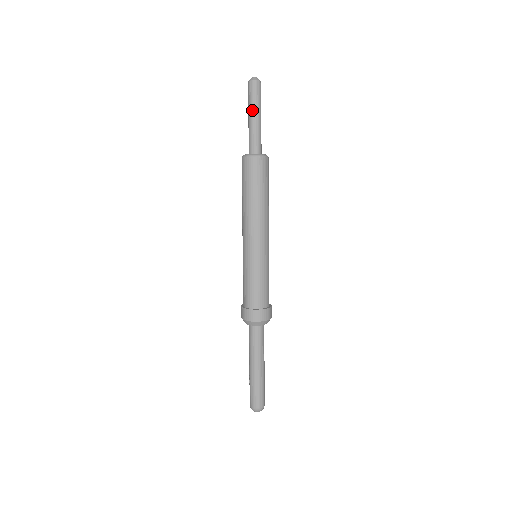
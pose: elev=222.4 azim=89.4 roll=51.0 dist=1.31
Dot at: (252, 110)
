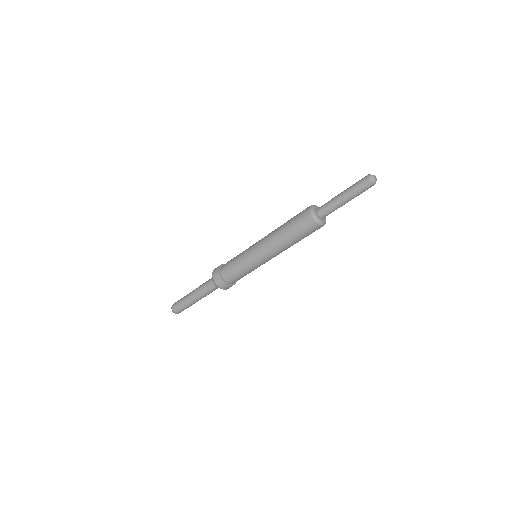
Dot at: (349, 195)
